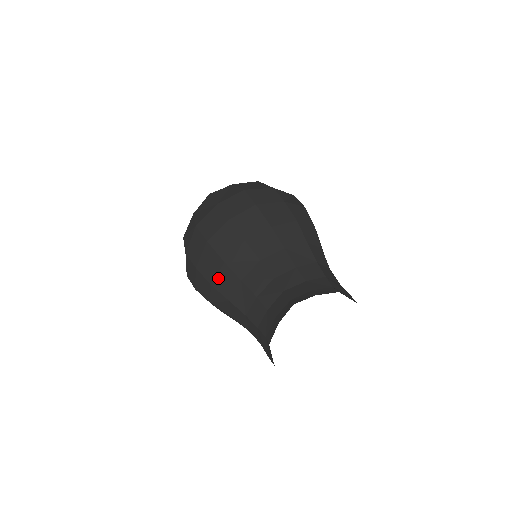
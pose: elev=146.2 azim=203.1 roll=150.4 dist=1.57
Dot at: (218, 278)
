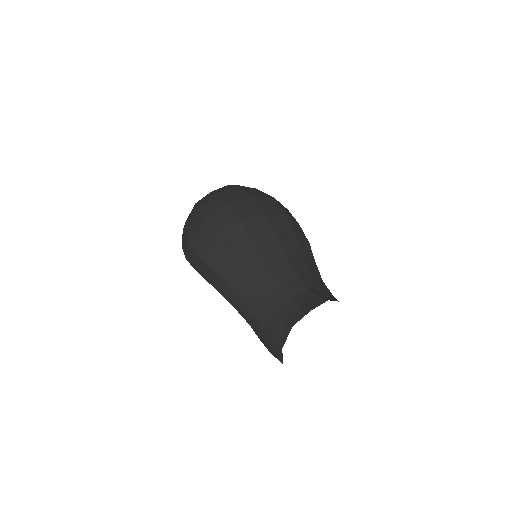
Dot at: (242, 255)
